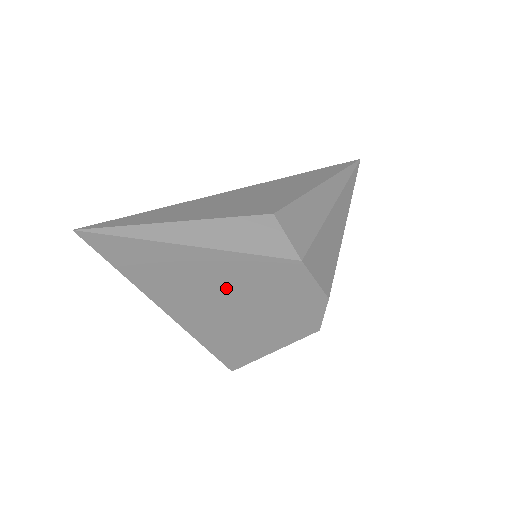
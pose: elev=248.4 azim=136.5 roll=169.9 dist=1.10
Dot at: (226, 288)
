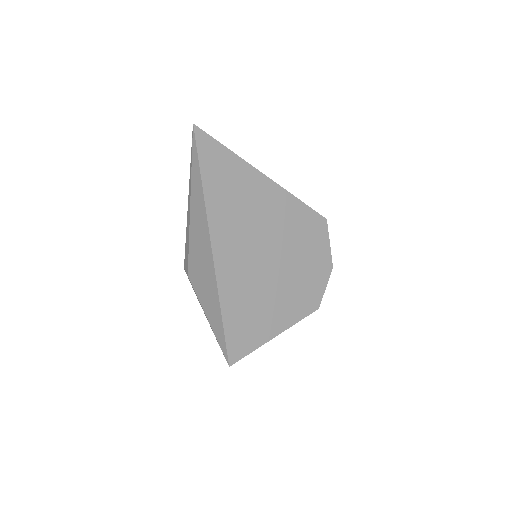
Dot at: (272, 231)
